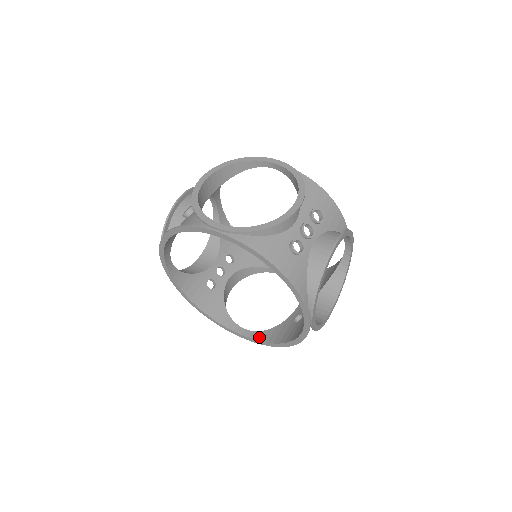
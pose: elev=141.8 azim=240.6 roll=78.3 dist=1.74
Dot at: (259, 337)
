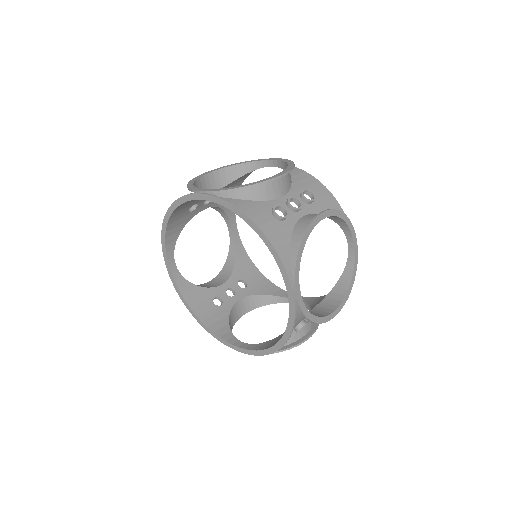
Dot at: (256, 347)
